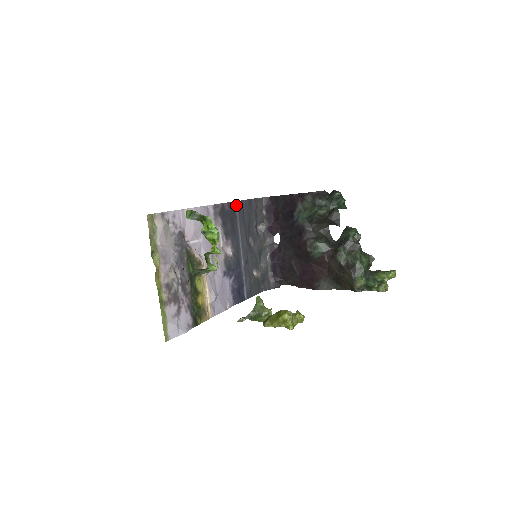
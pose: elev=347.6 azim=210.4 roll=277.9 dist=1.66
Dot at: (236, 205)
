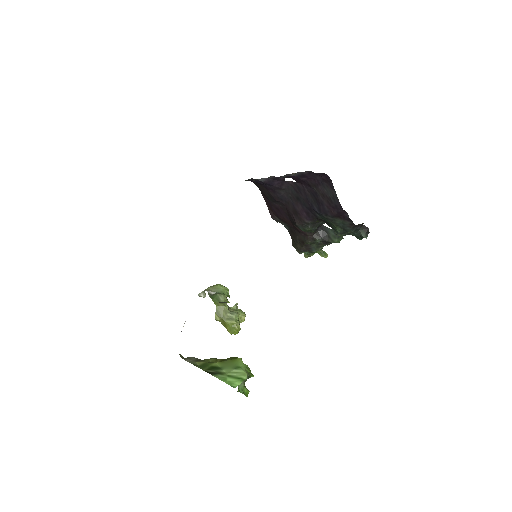
Dot at: occluded
